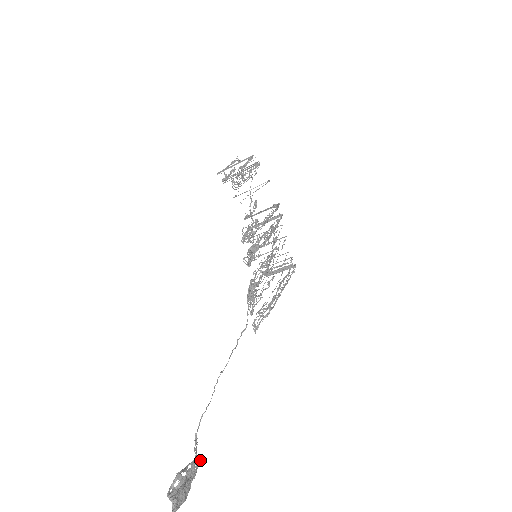
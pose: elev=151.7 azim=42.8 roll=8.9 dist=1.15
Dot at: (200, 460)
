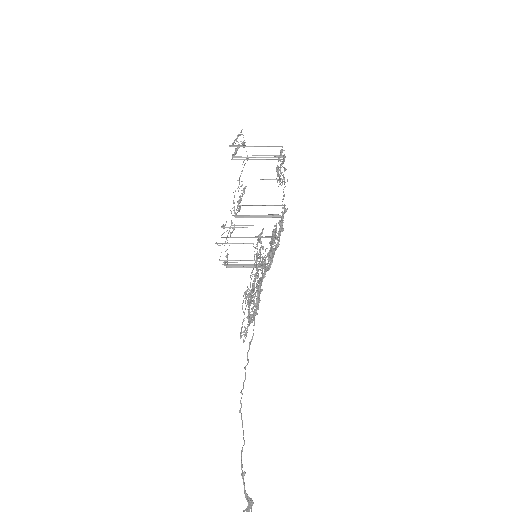
Dot at: (252, 504)
